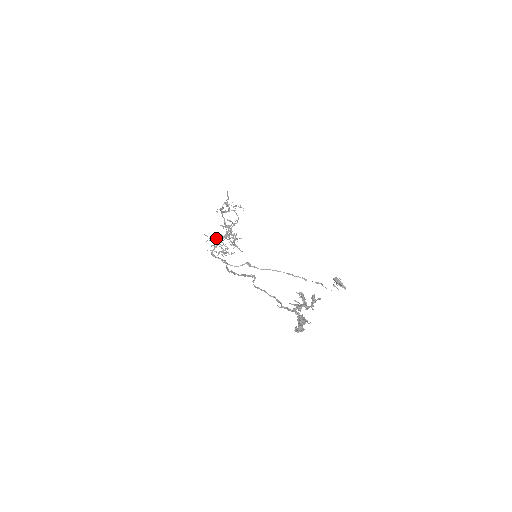
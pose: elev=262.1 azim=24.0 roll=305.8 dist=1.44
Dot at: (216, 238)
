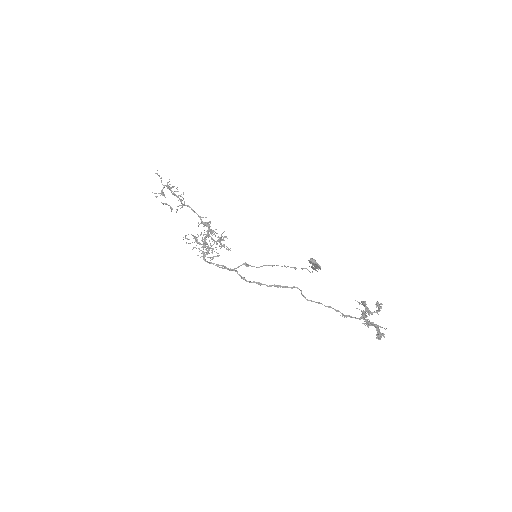
Dot at: (195, 238)
